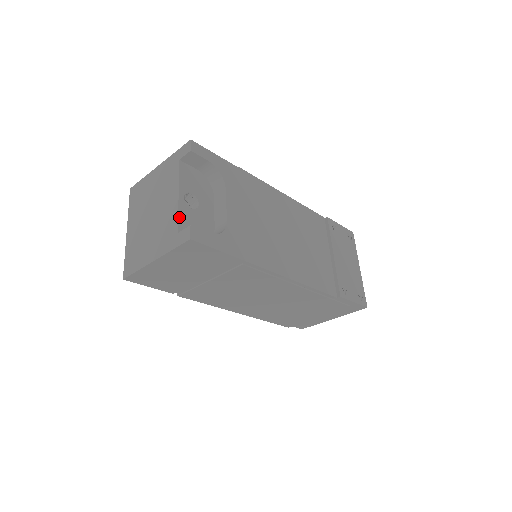
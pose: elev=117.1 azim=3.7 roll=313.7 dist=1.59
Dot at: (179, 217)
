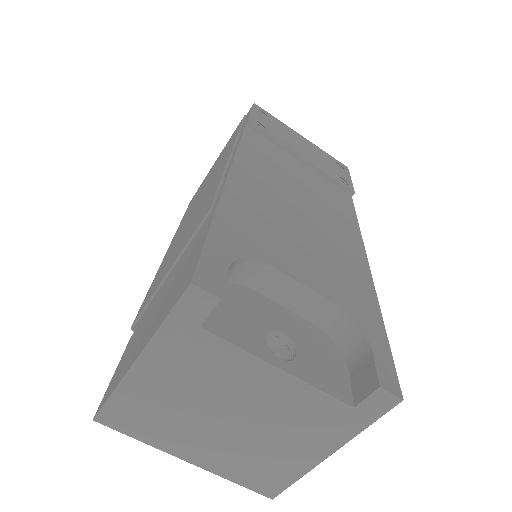
Dot at: (324, 391)
